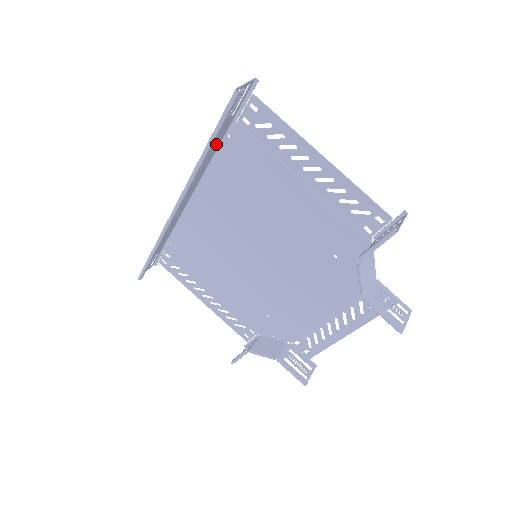
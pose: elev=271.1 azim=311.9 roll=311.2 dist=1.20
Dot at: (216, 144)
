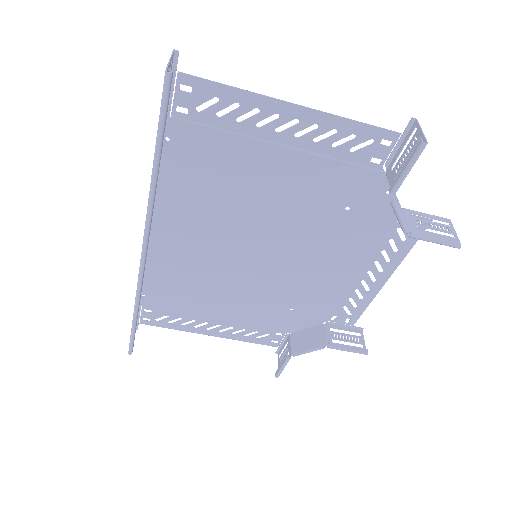
Dot at: occluded
